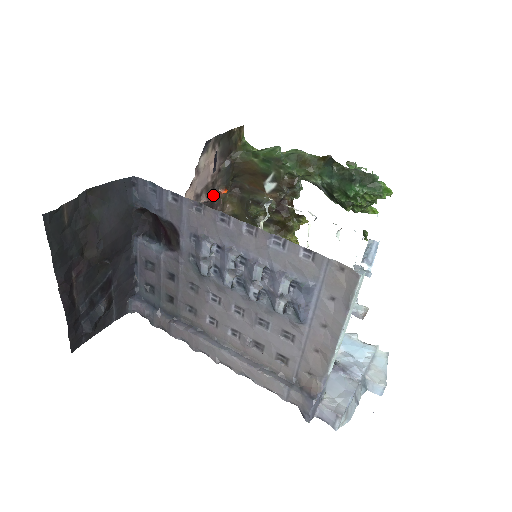
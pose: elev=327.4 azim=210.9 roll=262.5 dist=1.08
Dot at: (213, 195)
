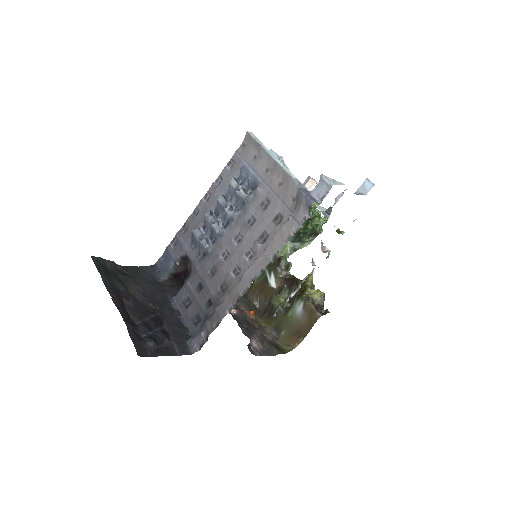
Dot at: (240, 310)
